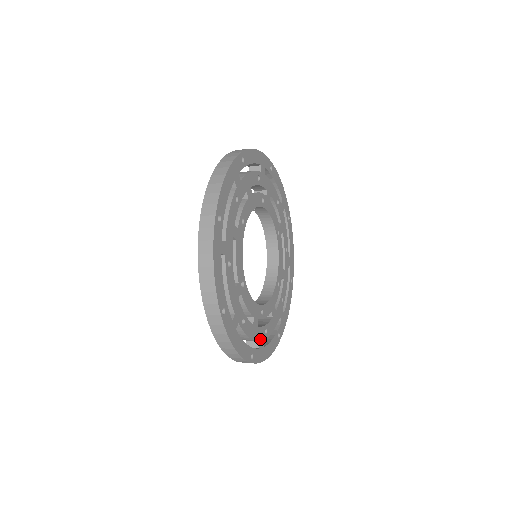
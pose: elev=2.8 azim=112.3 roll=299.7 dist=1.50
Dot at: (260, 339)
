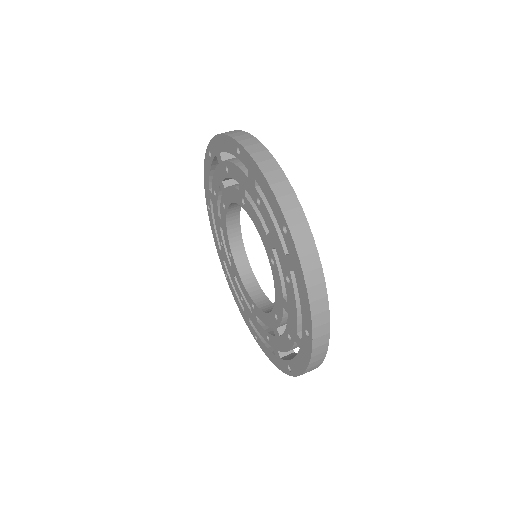
Dot at: occluded
